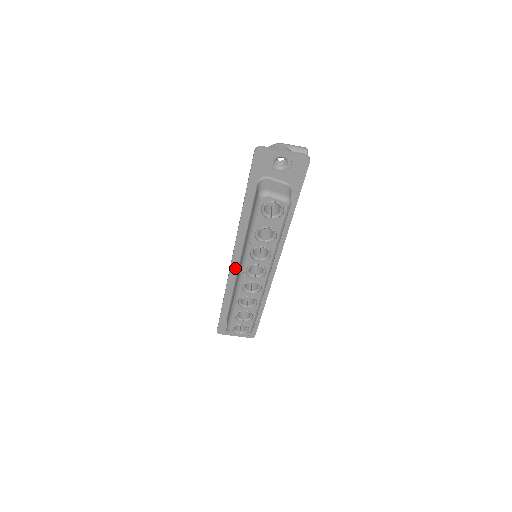
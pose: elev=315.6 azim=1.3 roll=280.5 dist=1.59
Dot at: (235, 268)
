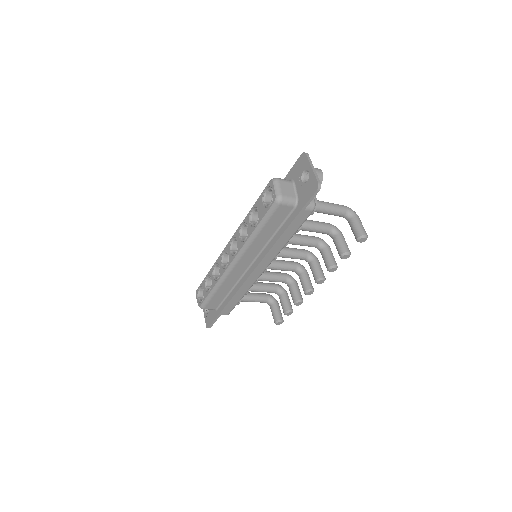
Dot at: occluded
